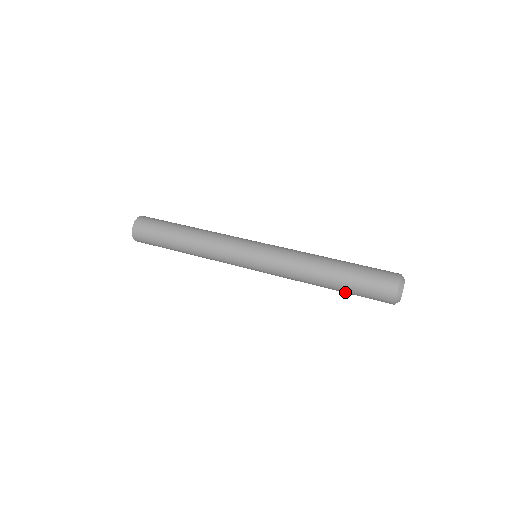
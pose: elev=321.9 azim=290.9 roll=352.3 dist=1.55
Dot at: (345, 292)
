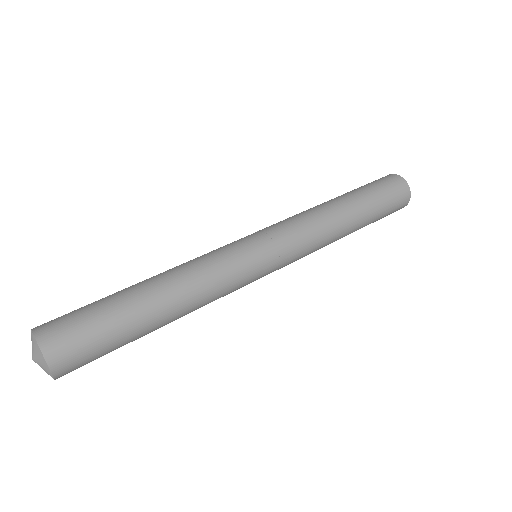
Dot at: occluded
